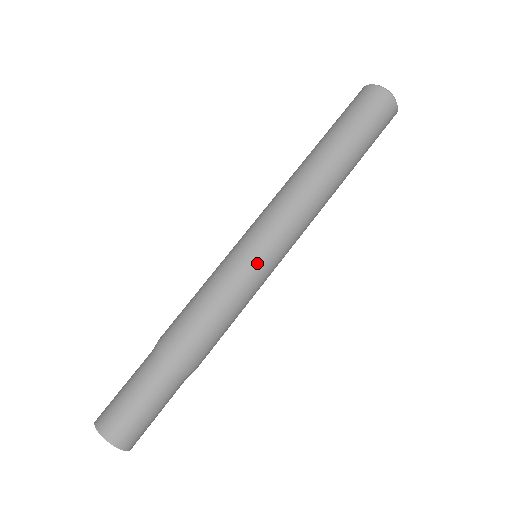
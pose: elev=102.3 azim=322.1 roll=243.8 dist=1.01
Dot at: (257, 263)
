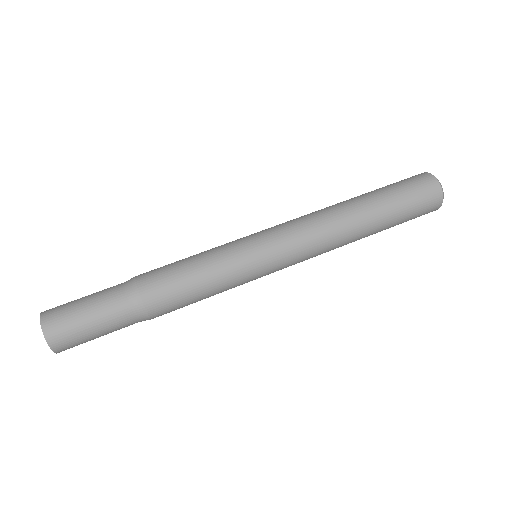
Dot at: (256, 268)
